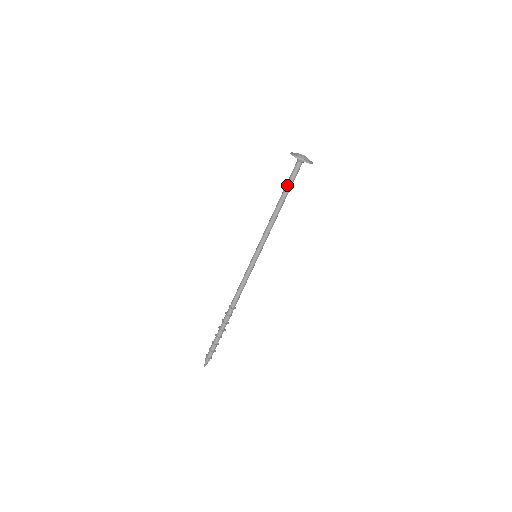
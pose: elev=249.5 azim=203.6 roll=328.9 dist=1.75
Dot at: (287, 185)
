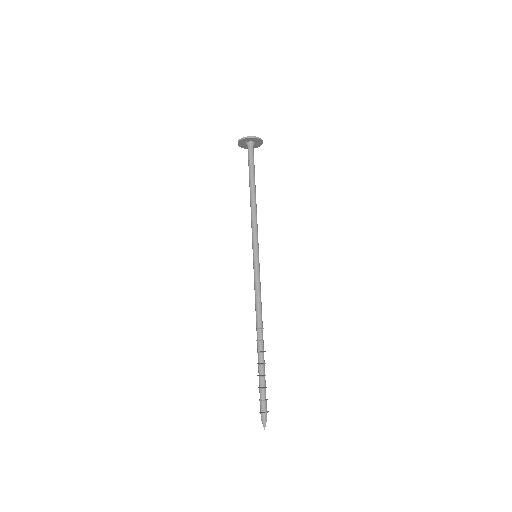
Dot at: occluded
